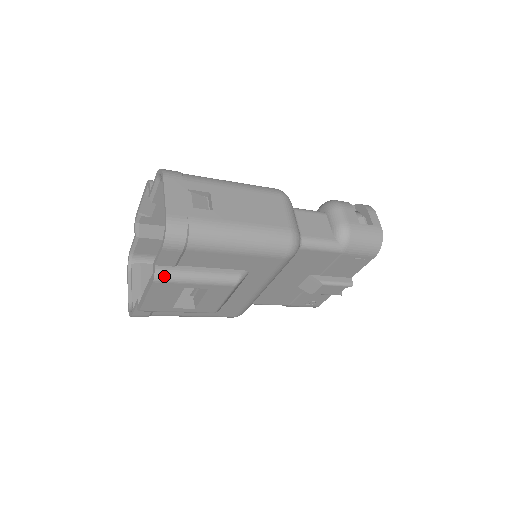
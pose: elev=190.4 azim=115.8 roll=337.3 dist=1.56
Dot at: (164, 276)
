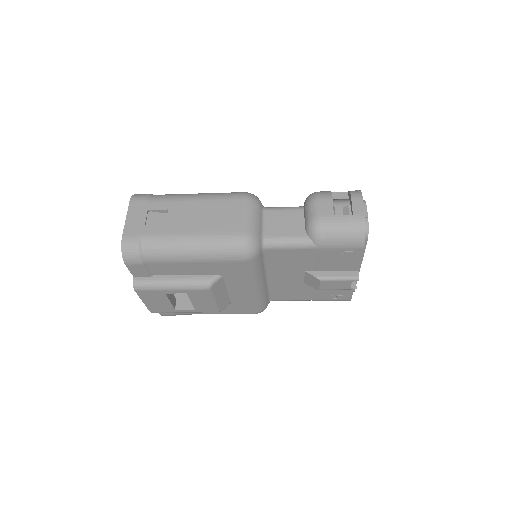
Dot at: (141, 285)
